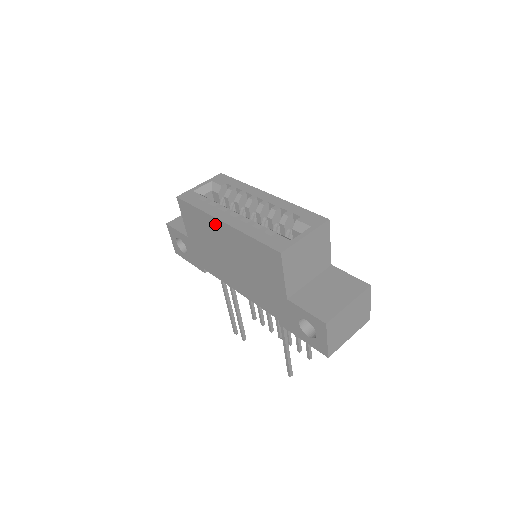
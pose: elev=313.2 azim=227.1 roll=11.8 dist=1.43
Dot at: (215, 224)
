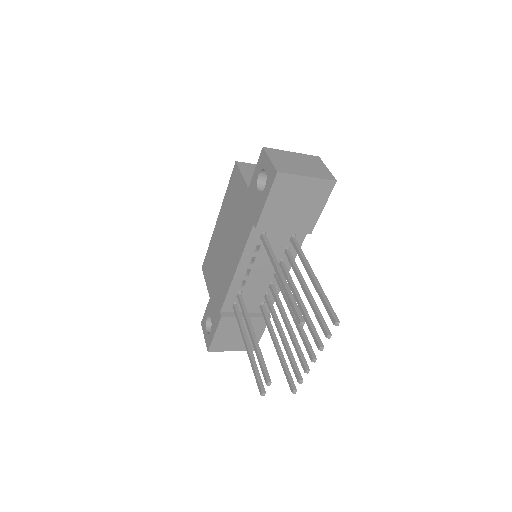
Dot at: (216, 233)
